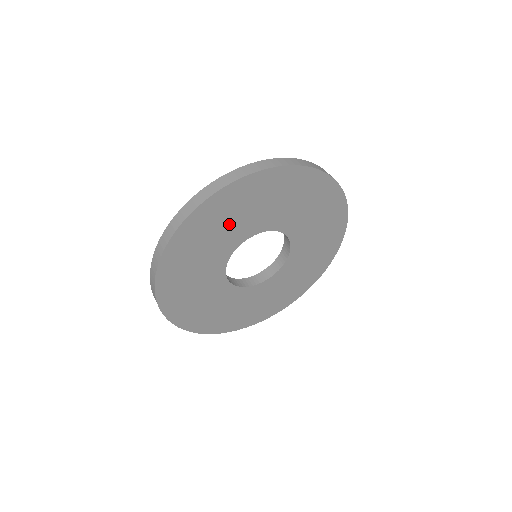
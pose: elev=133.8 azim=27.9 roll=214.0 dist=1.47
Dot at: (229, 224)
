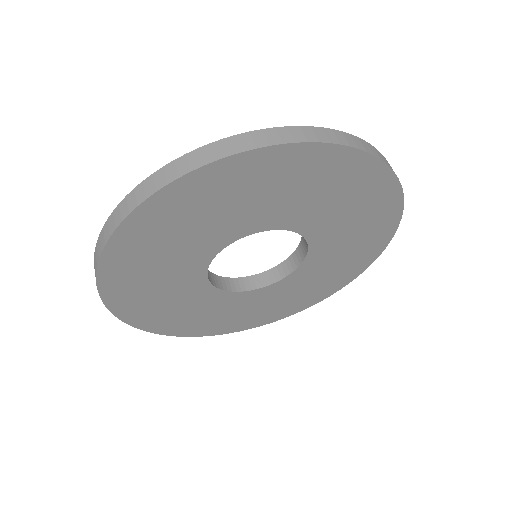
Dot at: (194, 228)
